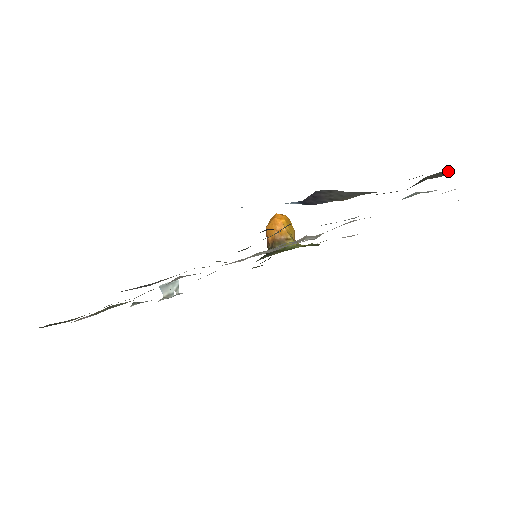
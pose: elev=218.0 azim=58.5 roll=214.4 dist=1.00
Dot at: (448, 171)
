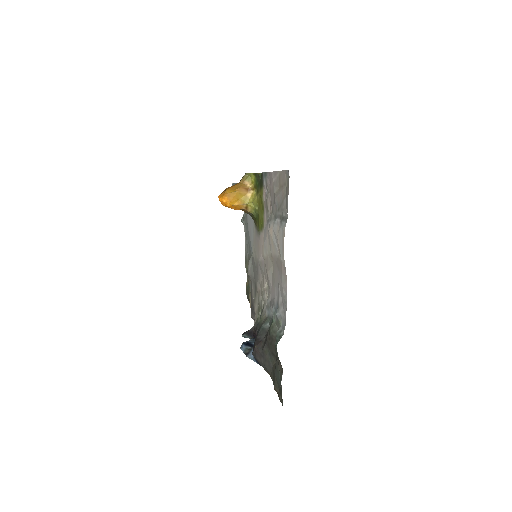
Dot at: occluded
